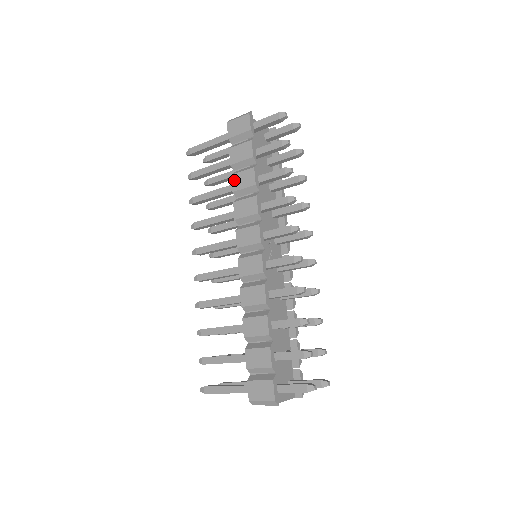
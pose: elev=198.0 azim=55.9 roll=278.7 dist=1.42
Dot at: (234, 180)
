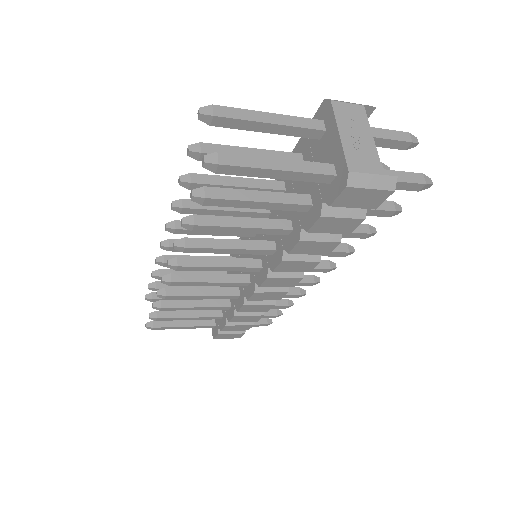
Dot at: (300, 246)
